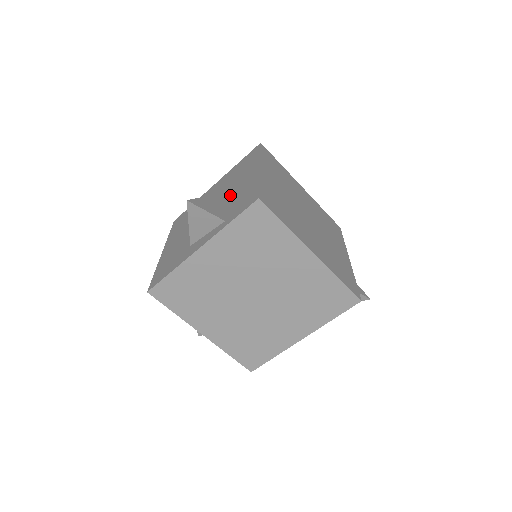
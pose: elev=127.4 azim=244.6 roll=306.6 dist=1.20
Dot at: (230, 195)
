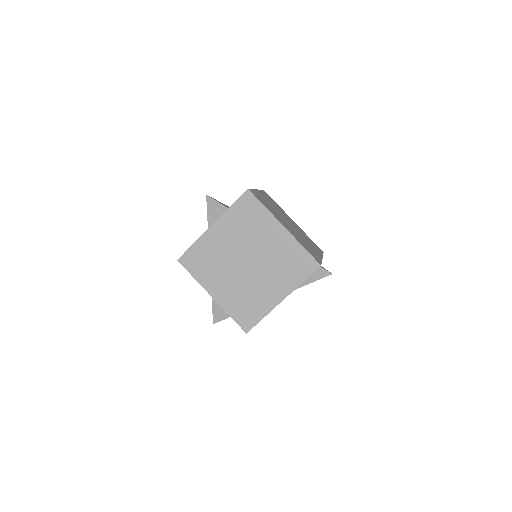
Dot at: occluded
